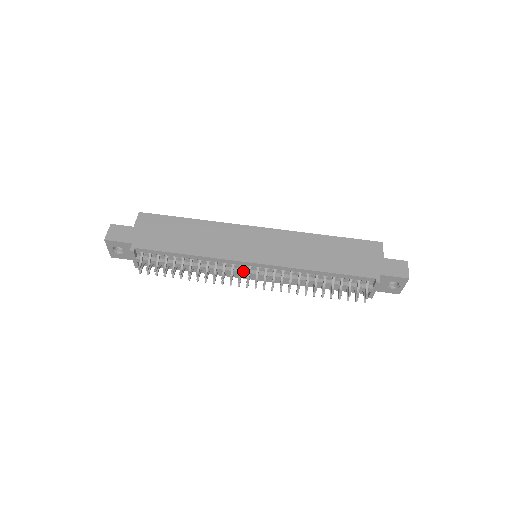
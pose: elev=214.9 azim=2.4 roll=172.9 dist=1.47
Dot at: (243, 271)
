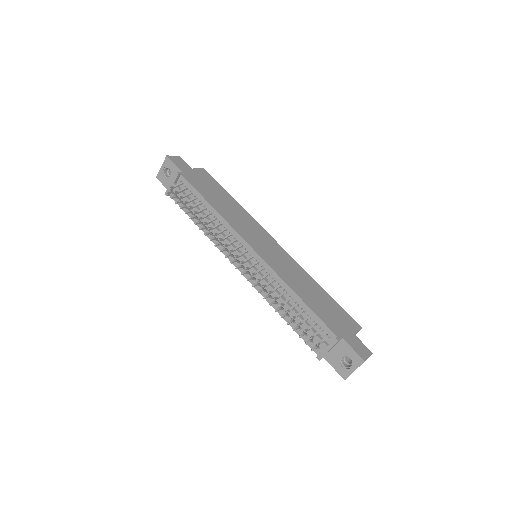
Dot at: (239, 251)
